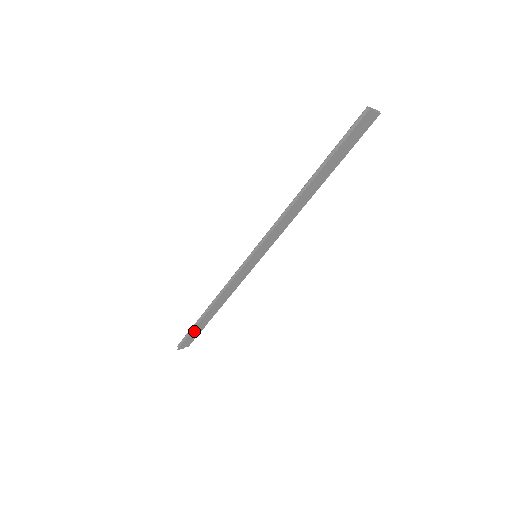
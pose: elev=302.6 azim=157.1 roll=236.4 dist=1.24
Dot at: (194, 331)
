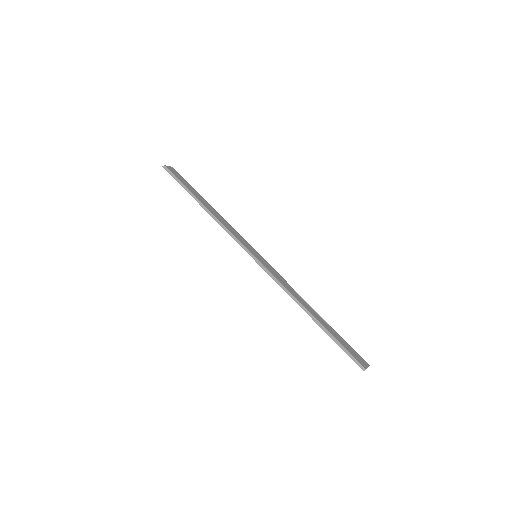
Dot at: (183, 185)
